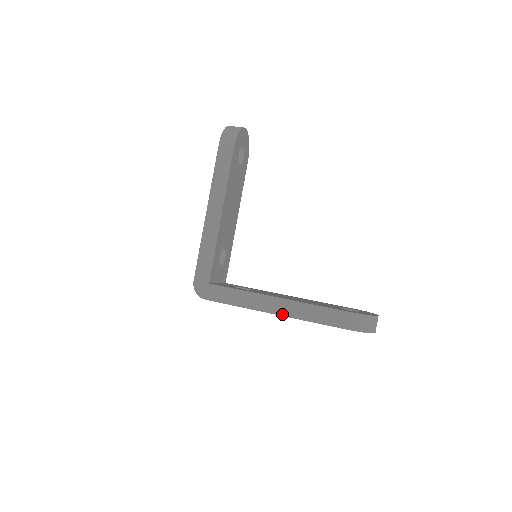
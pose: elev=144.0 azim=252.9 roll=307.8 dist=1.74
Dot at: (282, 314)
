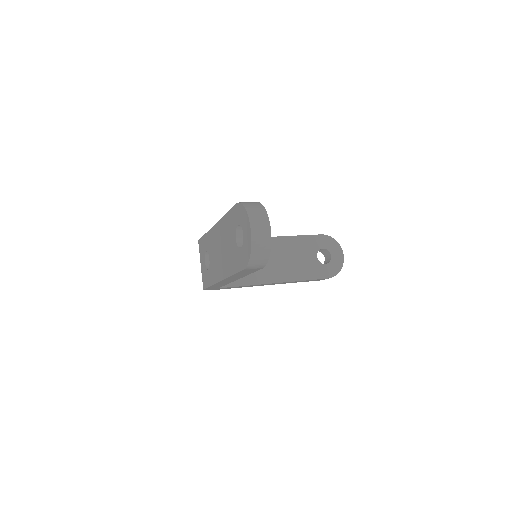
Dot at: occluded
